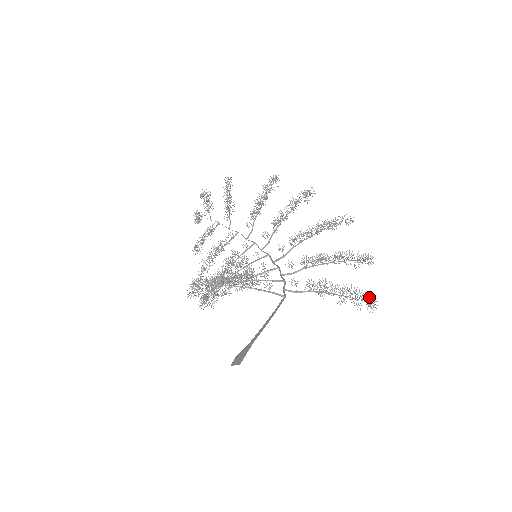
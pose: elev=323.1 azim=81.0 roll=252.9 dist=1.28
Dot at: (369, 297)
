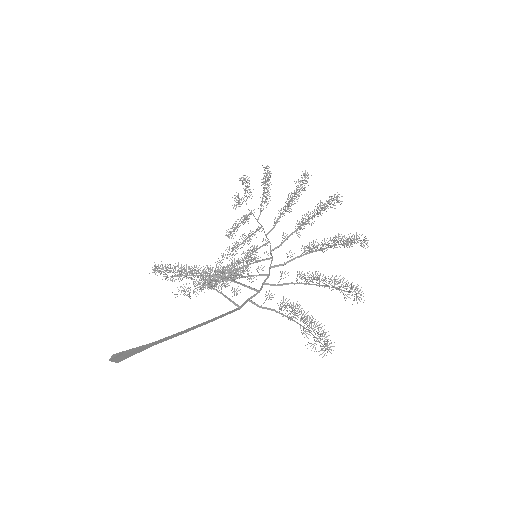
Dot at: occluded
